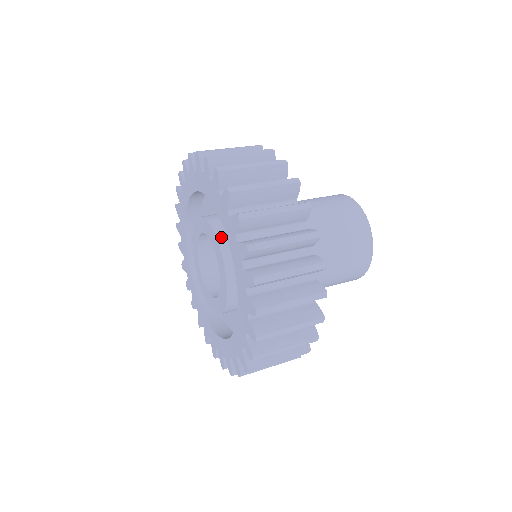
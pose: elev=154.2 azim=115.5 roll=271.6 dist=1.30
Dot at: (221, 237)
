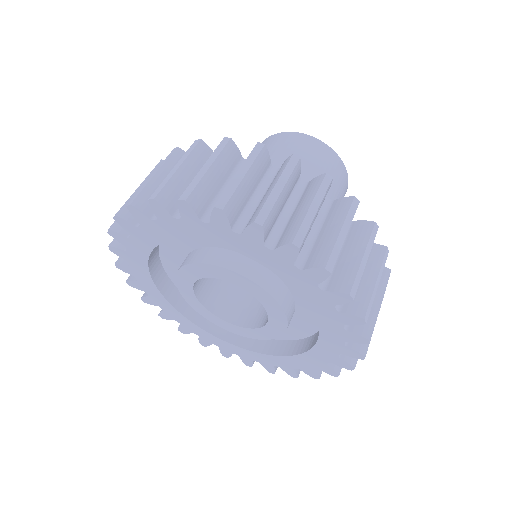
Dot at: (231, 265)
